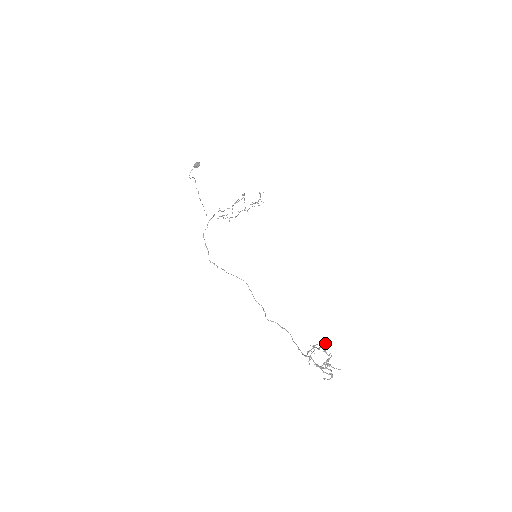
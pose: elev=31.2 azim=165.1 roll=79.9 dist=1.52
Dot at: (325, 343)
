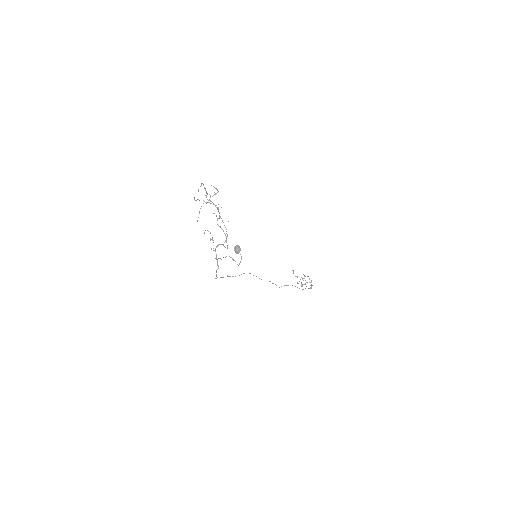
Dot at: occluded
